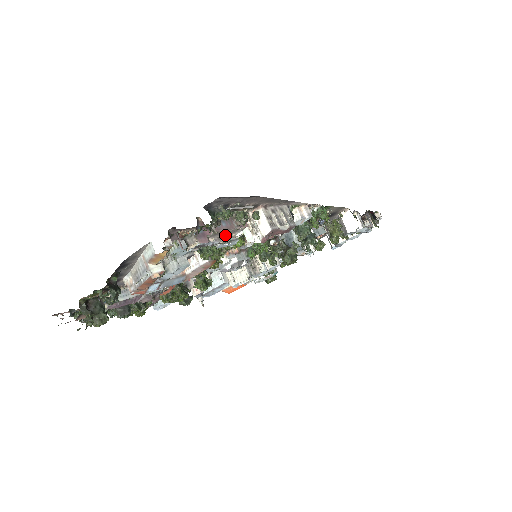
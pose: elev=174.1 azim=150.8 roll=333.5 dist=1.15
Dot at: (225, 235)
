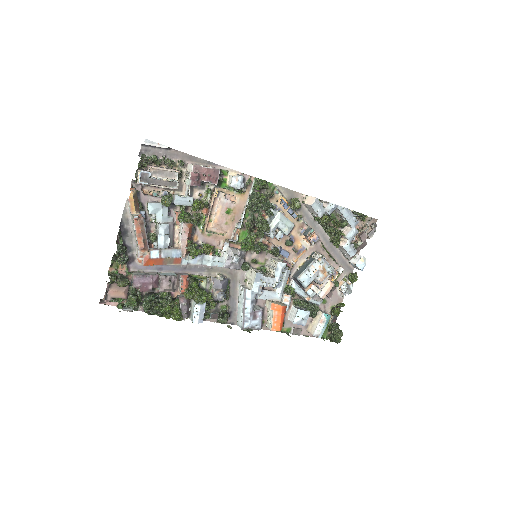
Dot at: (167, 178)
